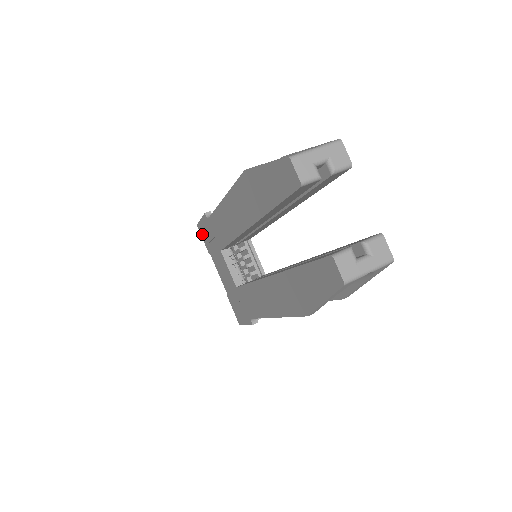
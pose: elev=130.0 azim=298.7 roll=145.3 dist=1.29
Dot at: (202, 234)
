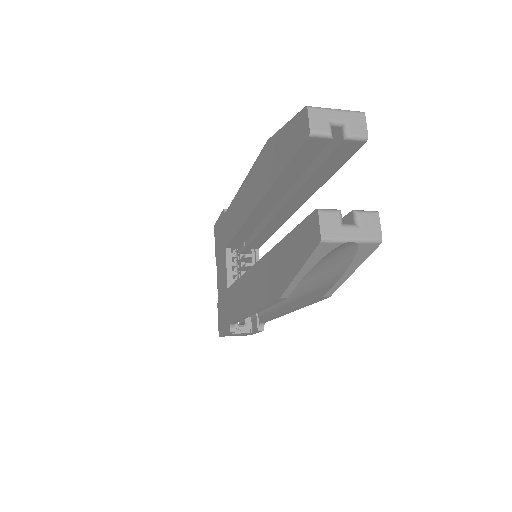
Dot at: (215, 235)
